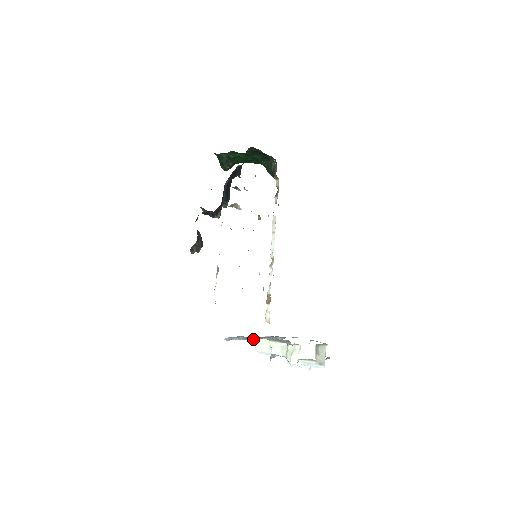
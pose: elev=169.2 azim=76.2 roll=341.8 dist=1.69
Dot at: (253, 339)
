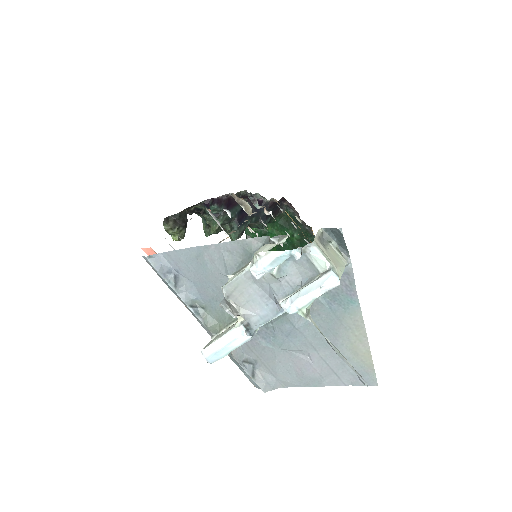
Dot at: (204, 323)
